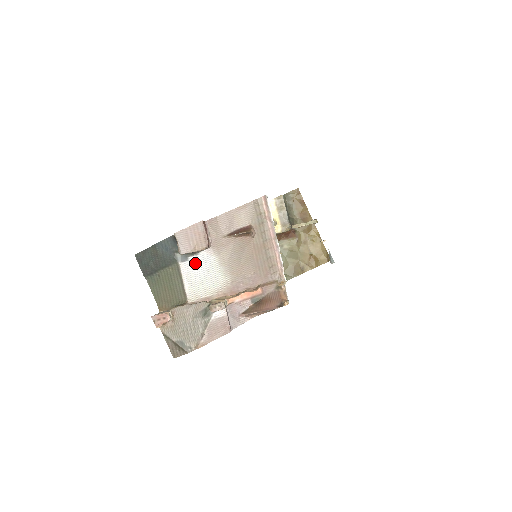
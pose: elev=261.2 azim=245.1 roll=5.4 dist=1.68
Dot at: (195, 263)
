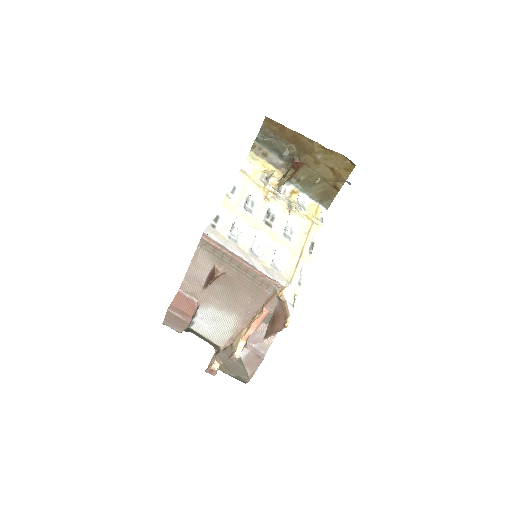
Dot at: (201, 321)
